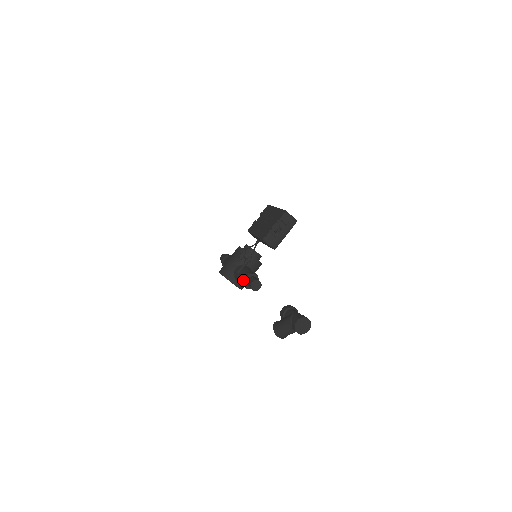
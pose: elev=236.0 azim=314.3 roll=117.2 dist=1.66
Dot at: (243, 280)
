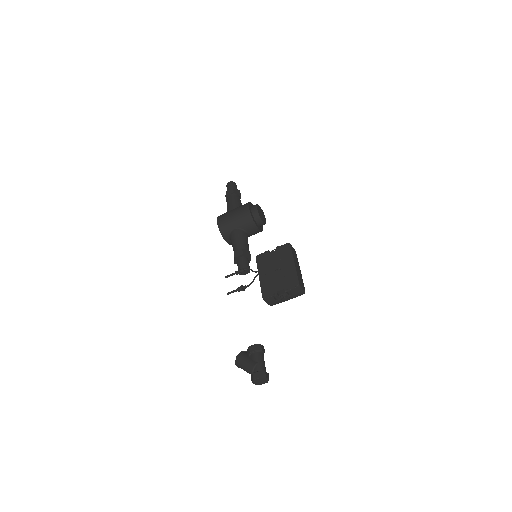
Dot at: (235, 257)
